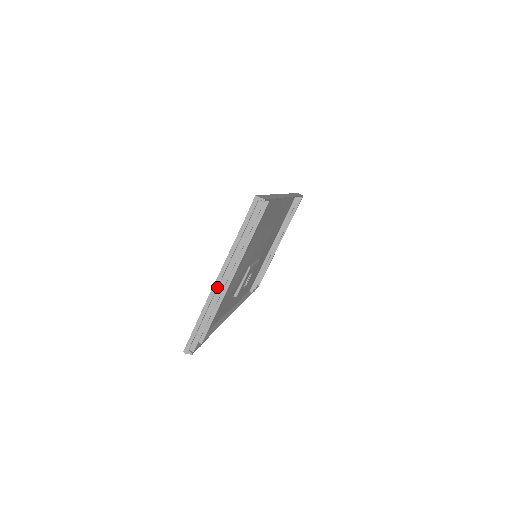
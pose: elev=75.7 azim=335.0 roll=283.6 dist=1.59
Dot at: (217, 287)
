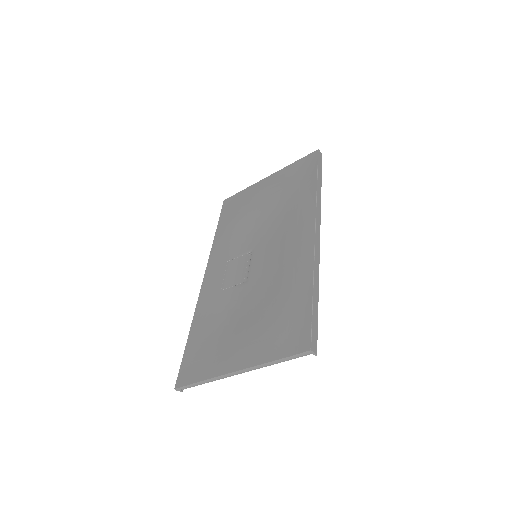
Dot at: (231, 374)
